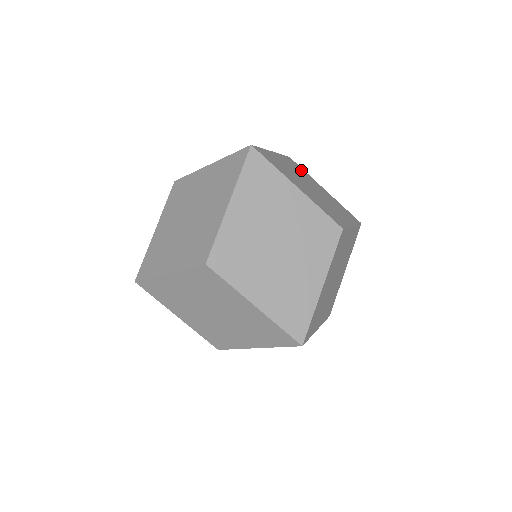
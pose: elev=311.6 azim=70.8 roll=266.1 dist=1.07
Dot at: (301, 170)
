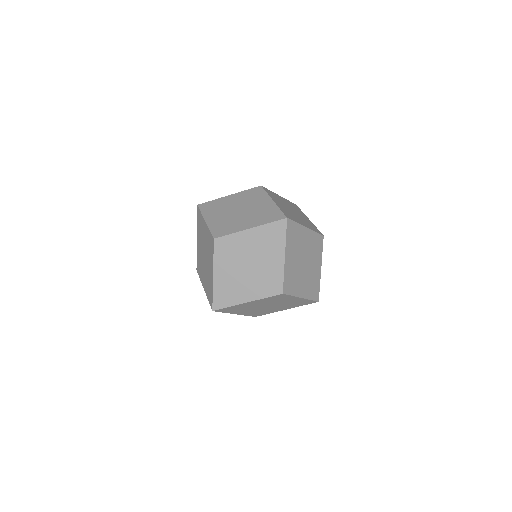
Dot at: (318, 248)
